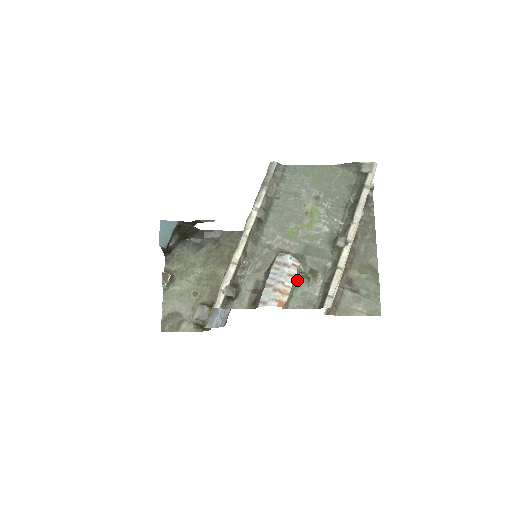
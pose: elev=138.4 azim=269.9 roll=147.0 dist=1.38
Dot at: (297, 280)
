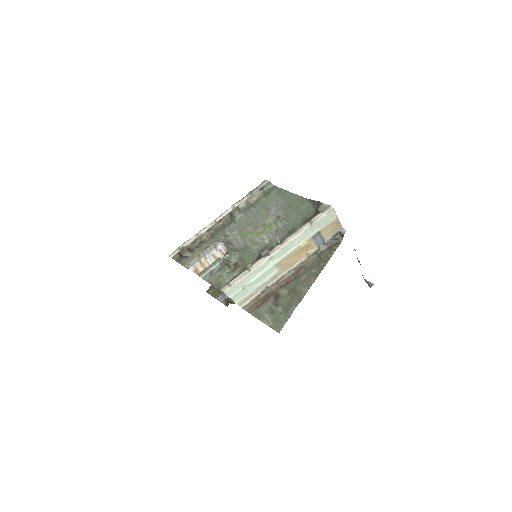
Dot at: (222, 265)
